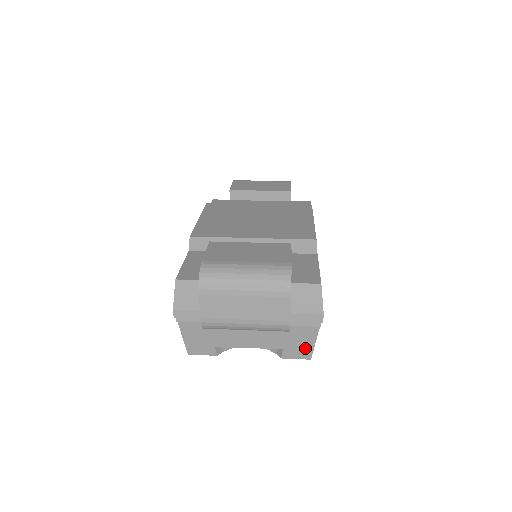
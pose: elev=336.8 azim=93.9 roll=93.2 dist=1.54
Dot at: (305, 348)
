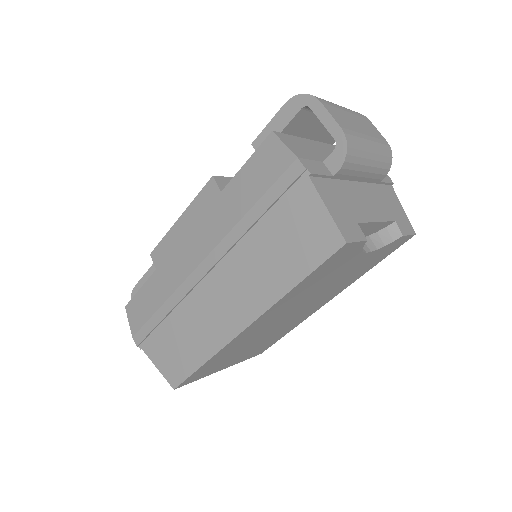
Dot at: (403, 217)
